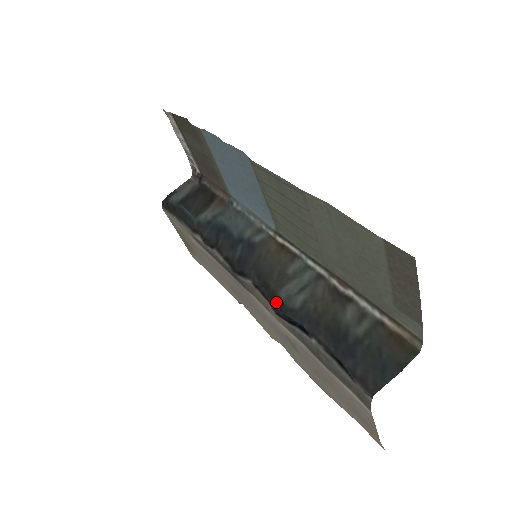
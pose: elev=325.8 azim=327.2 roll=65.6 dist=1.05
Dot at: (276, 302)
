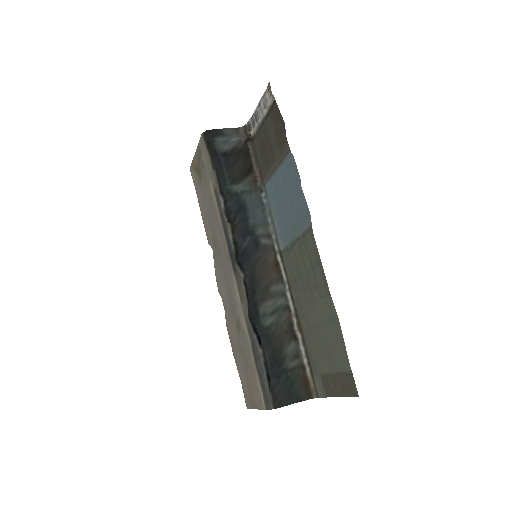
Dot at: (254, 312)
